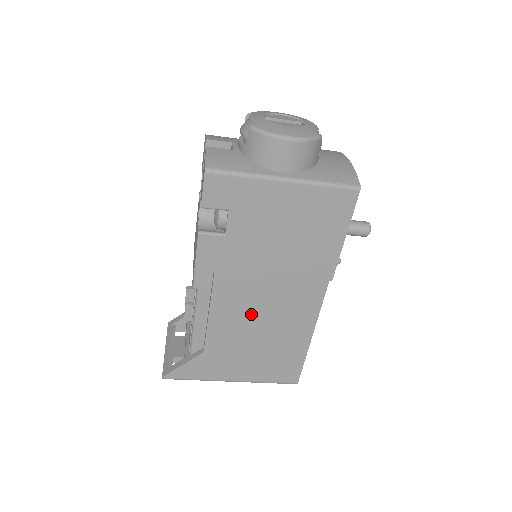
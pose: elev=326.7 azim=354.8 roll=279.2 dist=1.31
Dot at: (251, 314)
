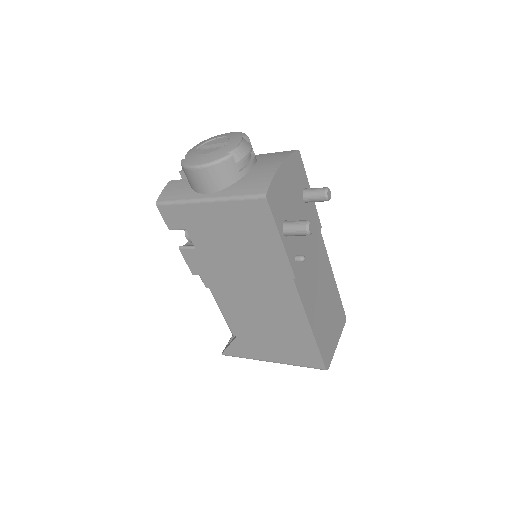
Dot at: (250, 308)
